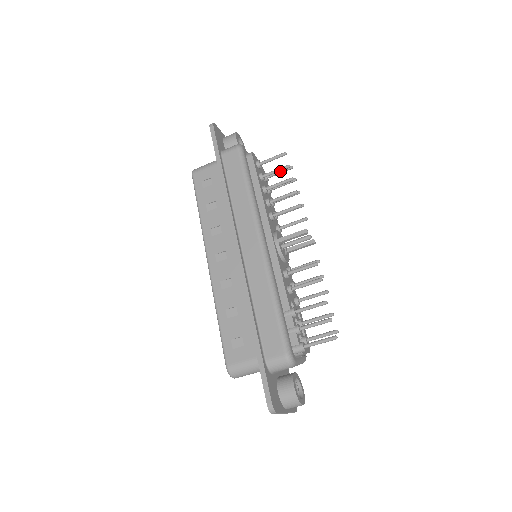
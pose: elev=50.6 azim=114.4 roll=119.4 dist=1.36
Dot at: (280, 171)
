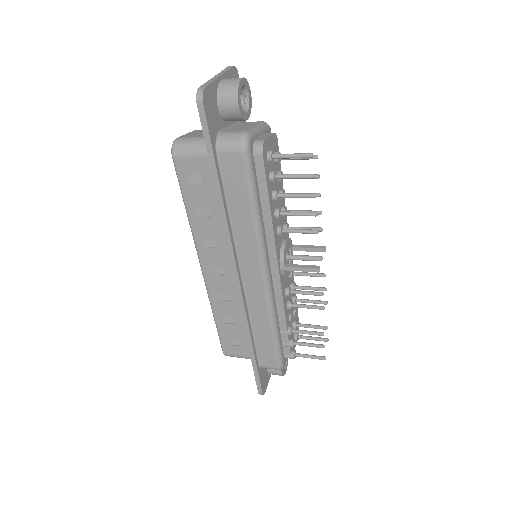
Dot at: (299, 158)
